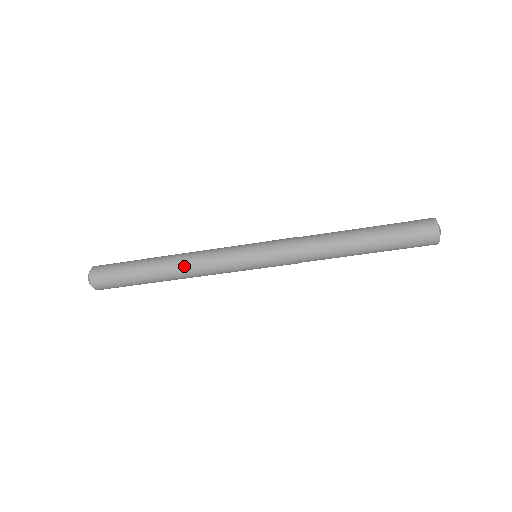
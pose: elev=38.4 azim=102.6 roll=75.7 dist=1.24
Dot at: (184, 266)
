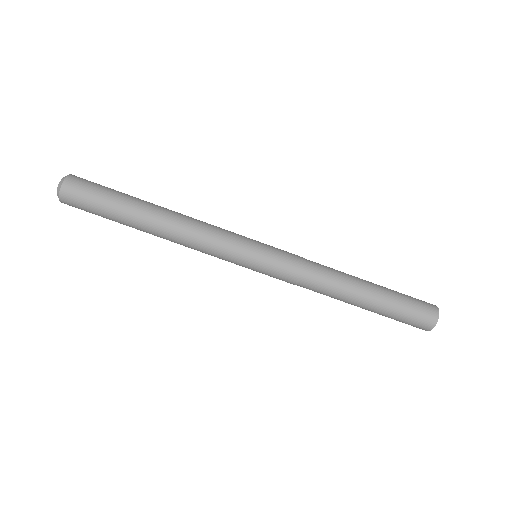
Dot at: (184, 215)
